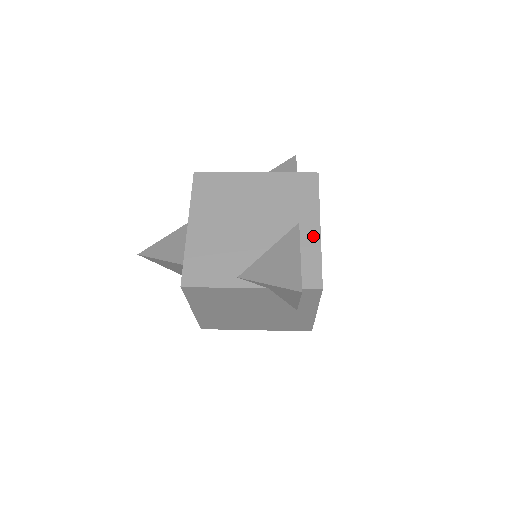
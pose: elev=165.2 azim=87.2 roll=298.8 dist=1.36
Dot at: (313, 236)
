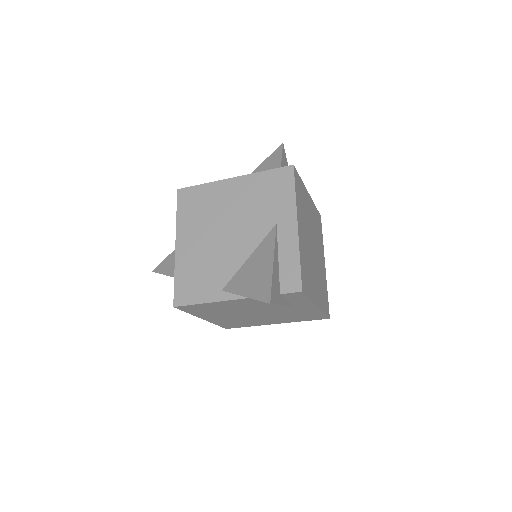
Dot at: (291, 236)
